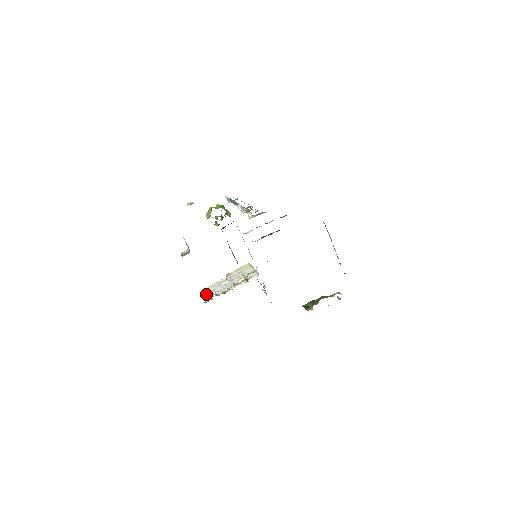
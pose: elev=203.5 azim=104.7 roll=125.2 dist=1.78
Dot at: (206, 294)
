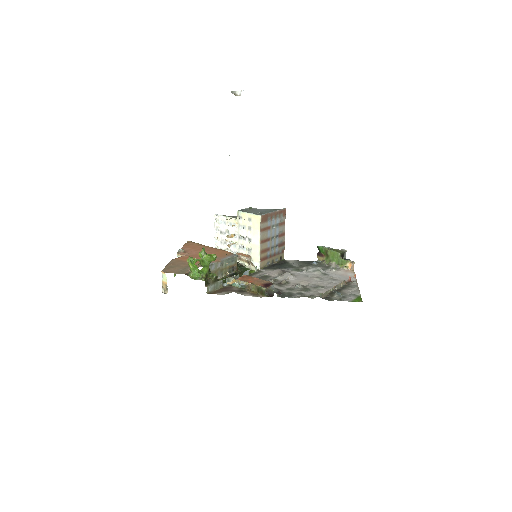
Dot at: (217, 239)
